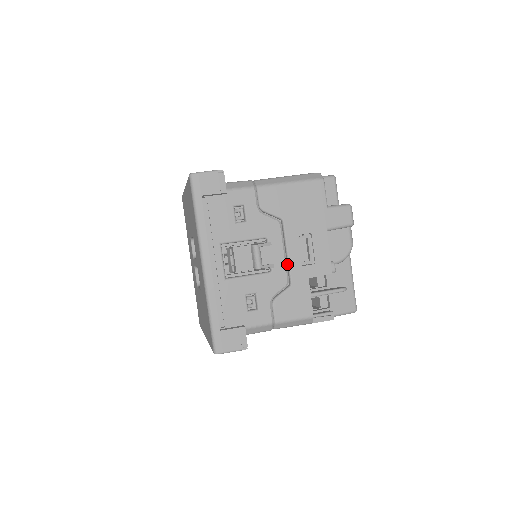
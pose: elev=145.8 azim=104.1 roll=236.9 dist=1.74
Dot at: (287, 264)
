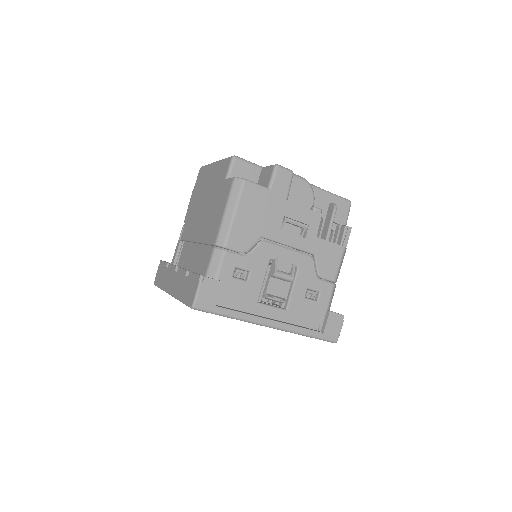
Dot at: (297, 250)
